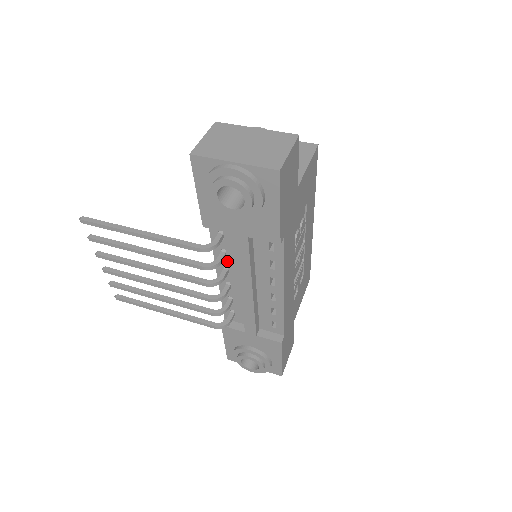
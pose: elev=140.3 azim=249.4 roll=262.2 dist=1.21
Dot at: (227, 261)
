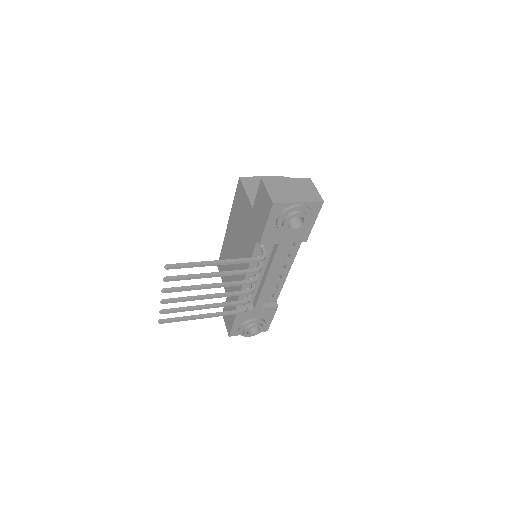
Dot at: occluded
